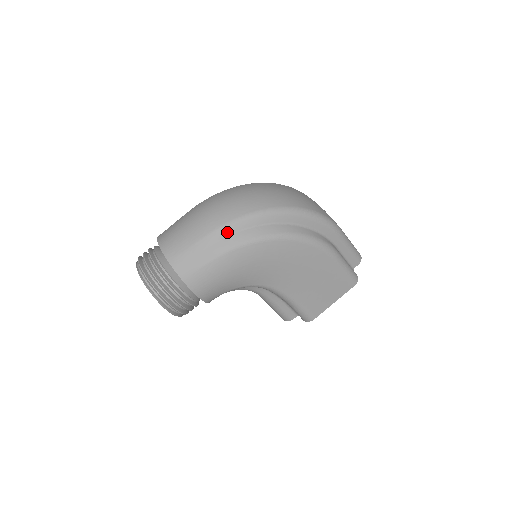
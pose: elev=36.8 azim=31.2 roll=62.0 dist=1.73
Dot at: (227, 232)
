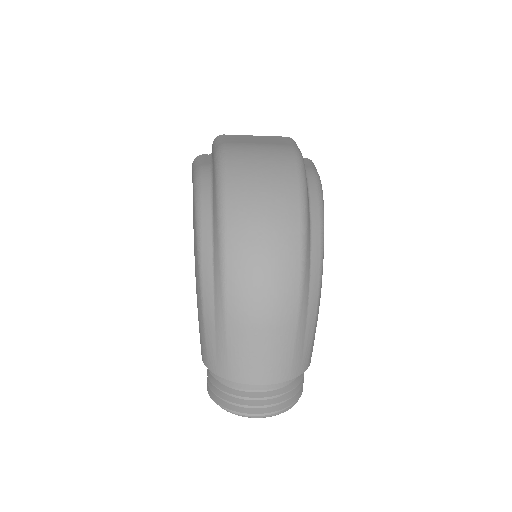
Dot at: (306, 297)
